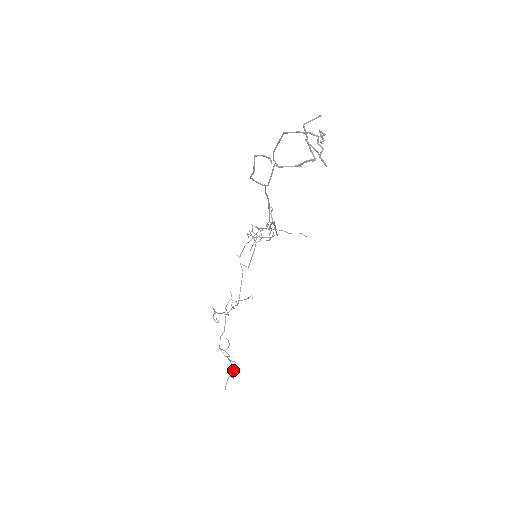
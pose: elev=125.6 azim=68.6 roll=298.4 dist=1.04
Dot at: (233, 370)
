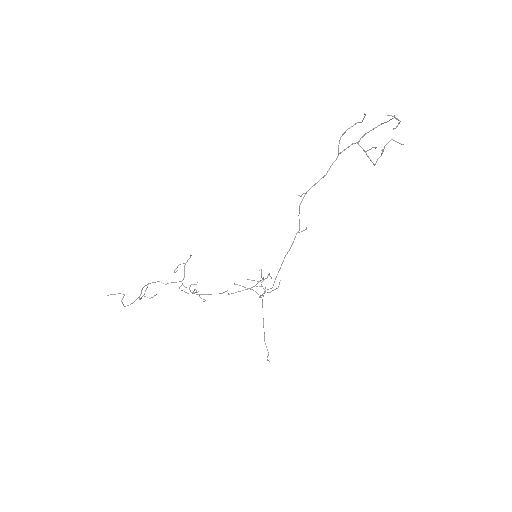
Dot at: (127, 305)
